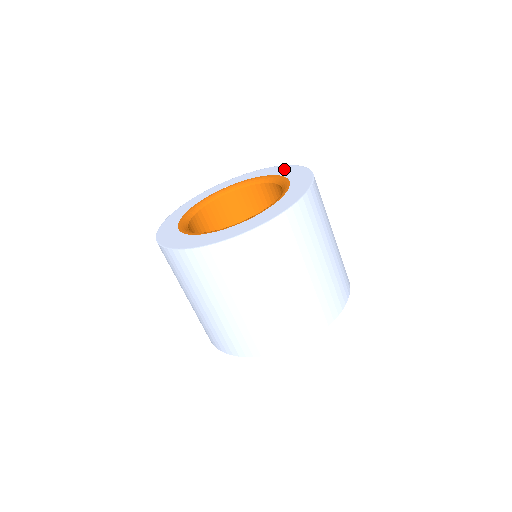
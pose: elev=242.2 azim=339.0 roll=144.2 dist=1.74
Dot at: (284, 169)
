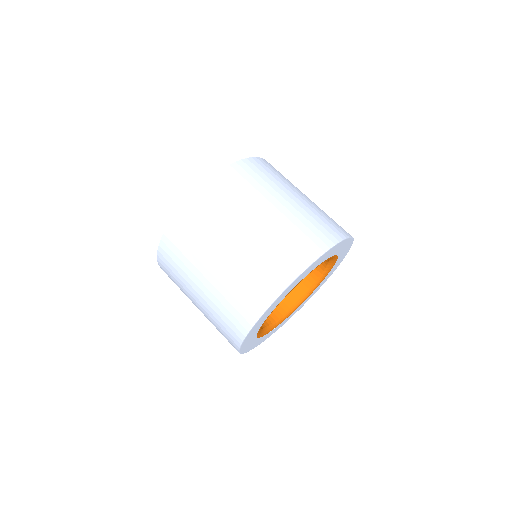
Dot at: occluded
